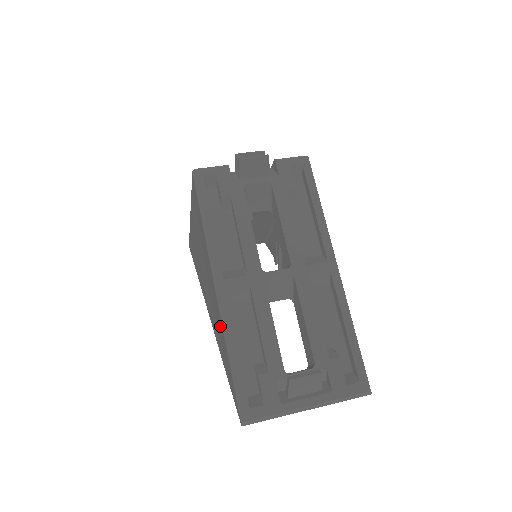
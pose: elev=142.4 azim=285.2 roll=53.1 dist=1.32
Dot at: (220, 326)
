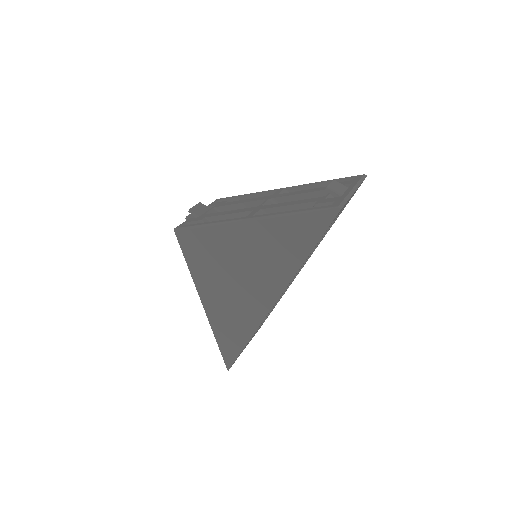
Dot at: (274, 230)
